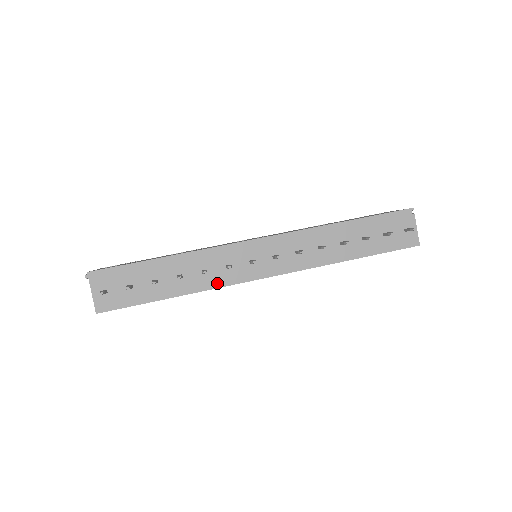
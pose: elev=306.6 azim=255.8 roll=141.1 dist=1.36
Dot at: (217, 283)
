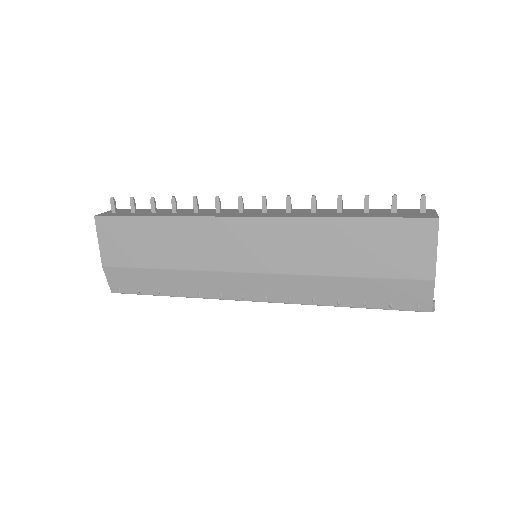
Dot at: (200, 215)
